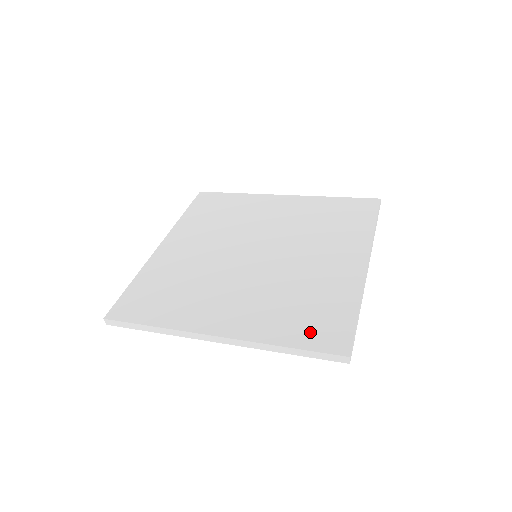
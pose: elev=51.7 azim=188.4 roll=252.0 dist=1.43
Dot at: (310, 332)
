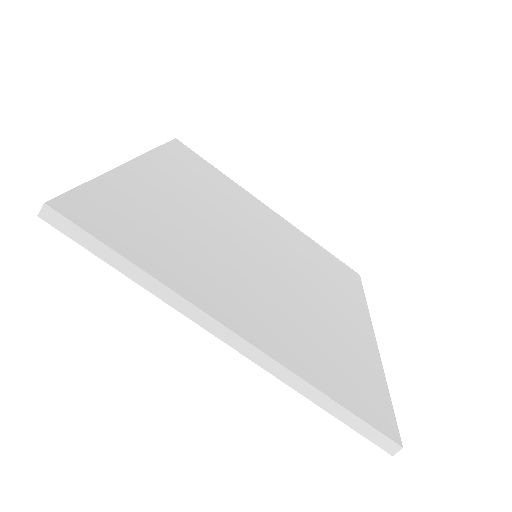
Dot at: (352, 391)
